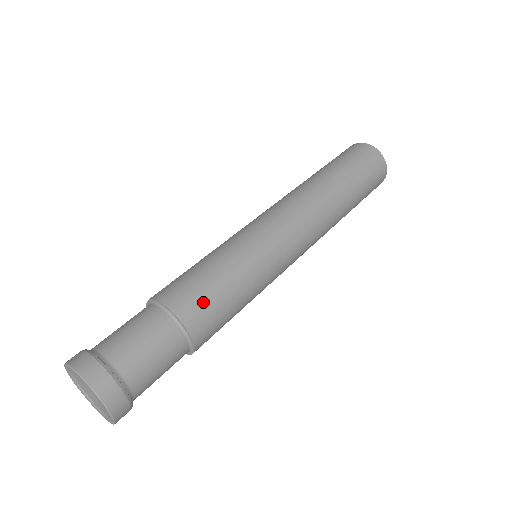
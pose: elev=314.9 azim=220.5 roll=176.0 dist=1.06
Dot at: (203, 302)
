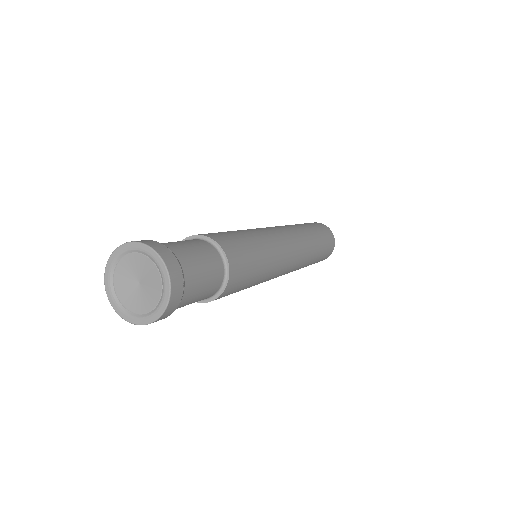
Dot at: (243, 263)
